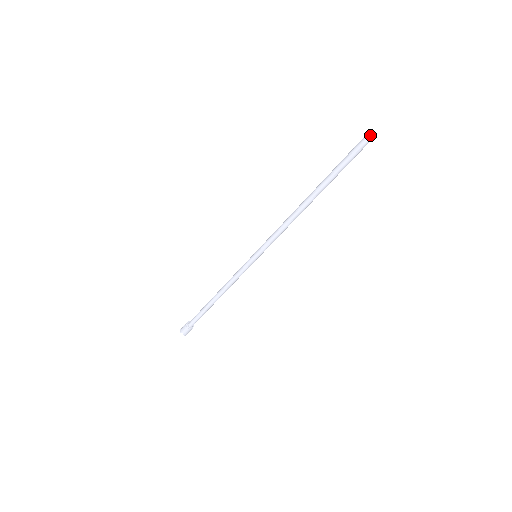
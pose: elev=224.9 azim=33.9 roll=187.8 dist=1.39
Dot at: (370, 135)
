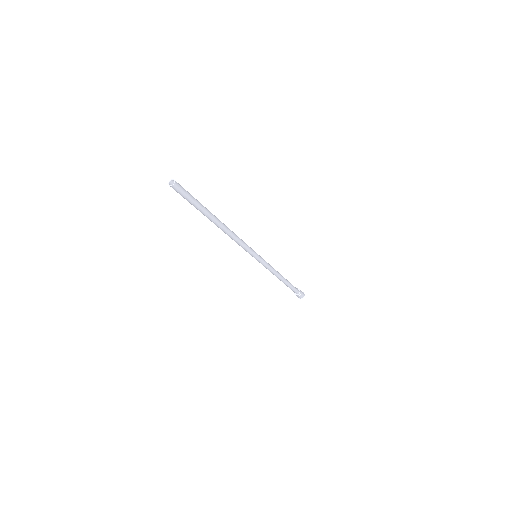
Dot at: (171, 186)
